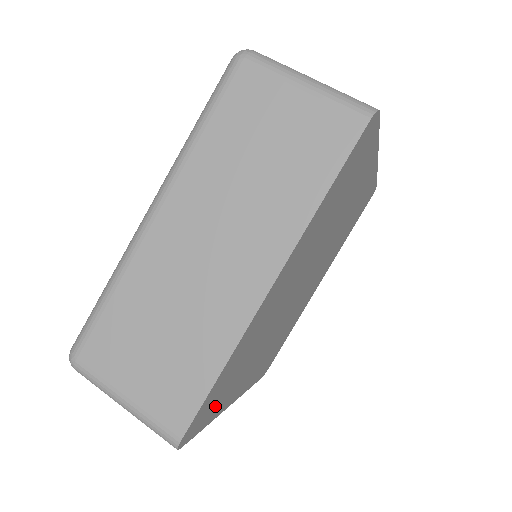
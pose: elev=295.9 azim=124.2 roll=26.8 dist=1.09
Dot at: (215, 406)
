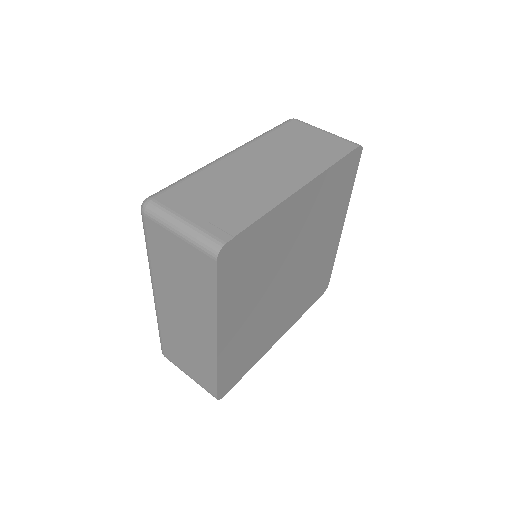
Dot at: (244, 367)
